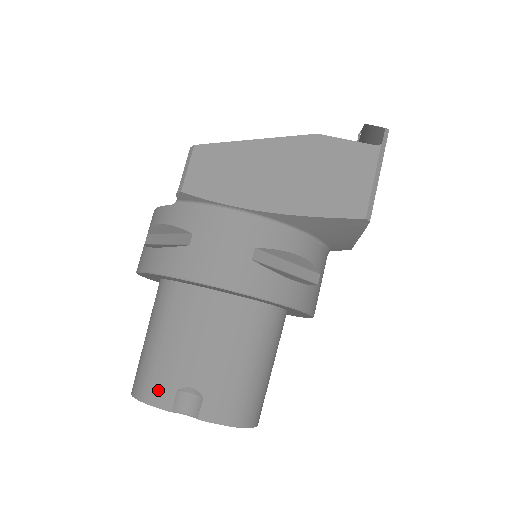
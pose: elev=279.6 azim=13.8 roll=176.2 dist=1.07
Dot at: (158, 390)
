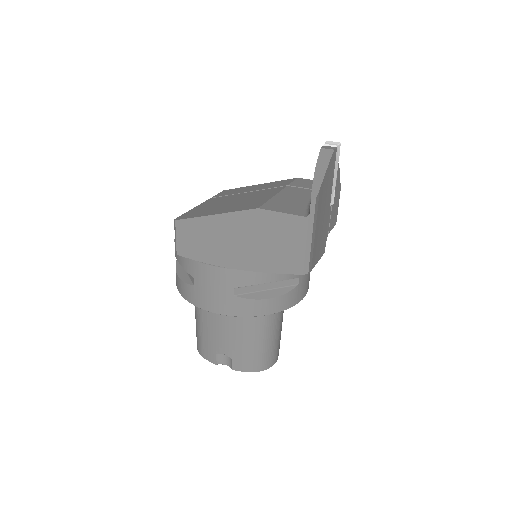
Dot at: (207, 352)
